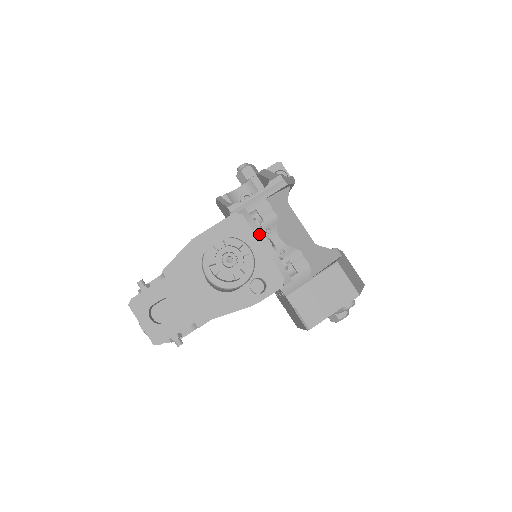
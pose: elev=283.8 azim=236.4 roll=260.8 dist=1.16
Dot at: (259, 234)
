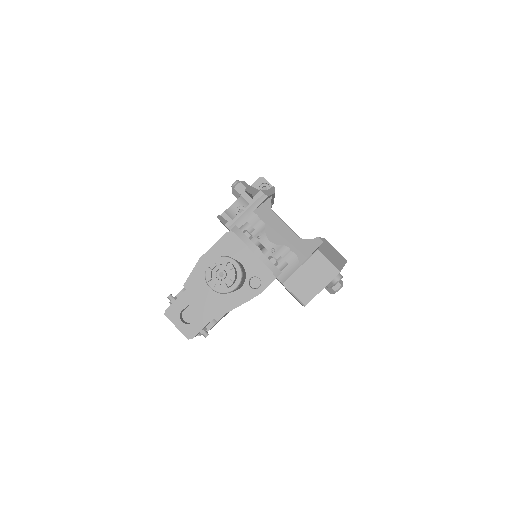
Dot at: (249, 243)
